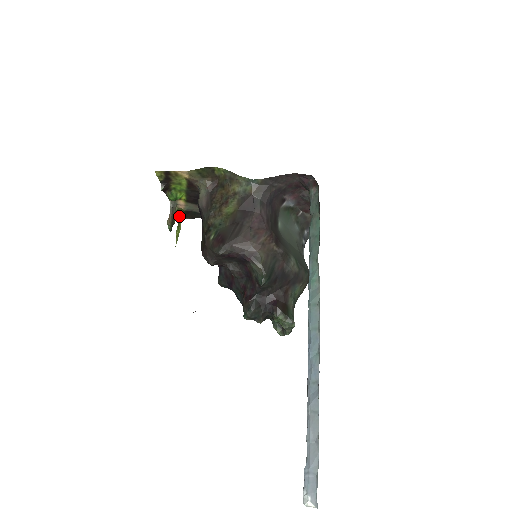
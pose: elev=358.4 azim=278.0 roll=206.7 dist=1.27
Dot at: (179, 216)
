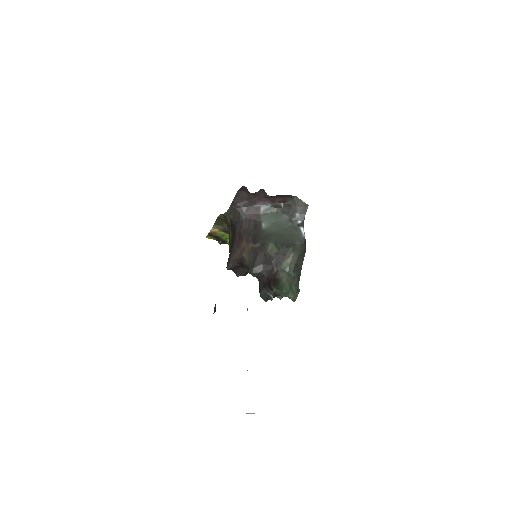
Dot at: occluded
